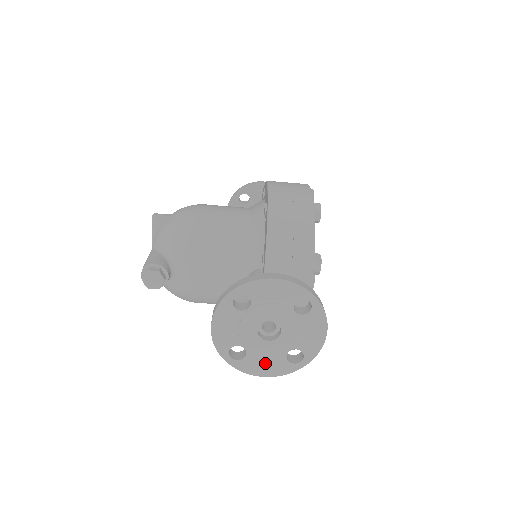
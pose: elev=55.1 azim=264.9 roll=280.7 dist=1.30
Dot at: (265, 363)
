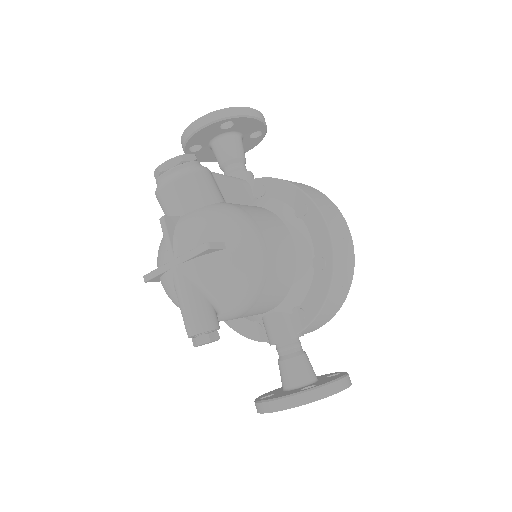
Dot at: occluded
